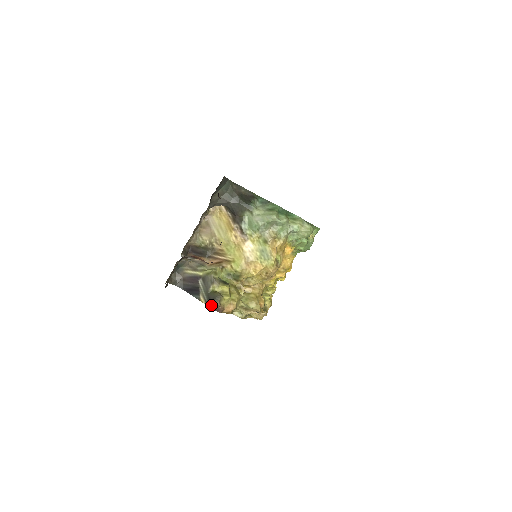
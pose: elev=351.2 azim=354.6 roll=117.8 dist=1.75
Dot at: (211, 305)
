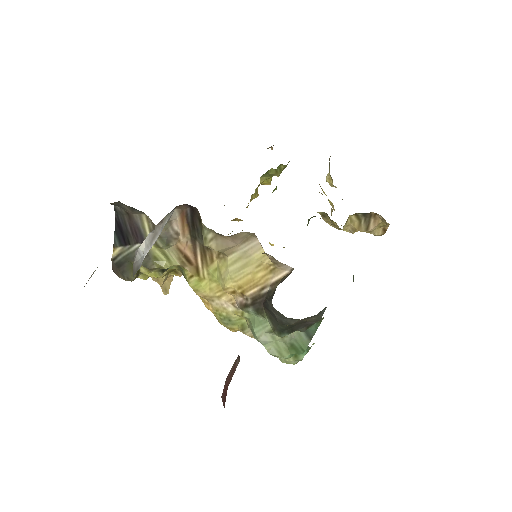
Dot at: (115, 267)
